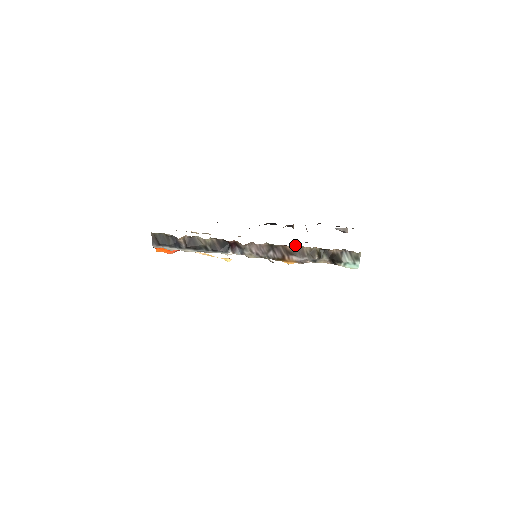
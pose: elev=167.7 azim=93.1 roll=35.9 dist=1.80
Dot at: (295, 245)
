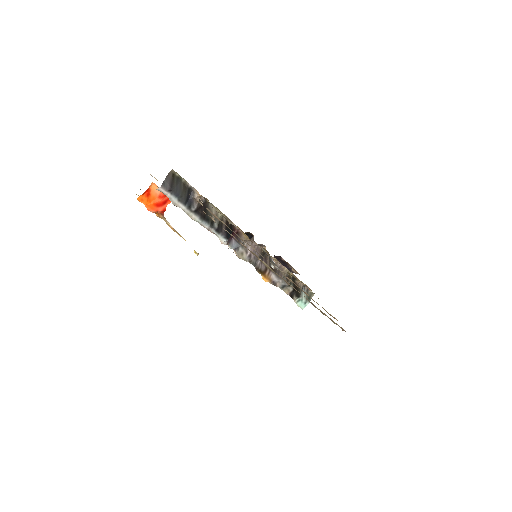
Dot at: occluded
